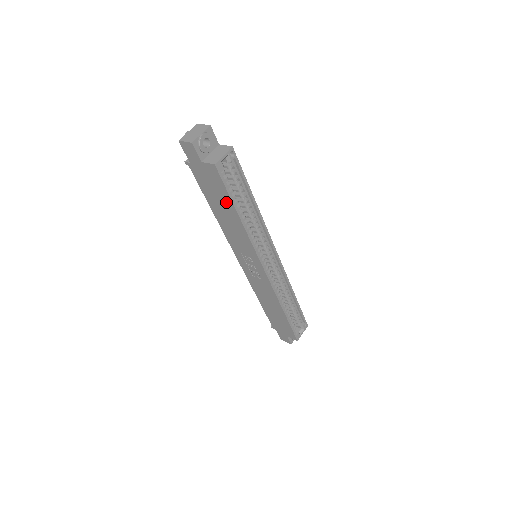
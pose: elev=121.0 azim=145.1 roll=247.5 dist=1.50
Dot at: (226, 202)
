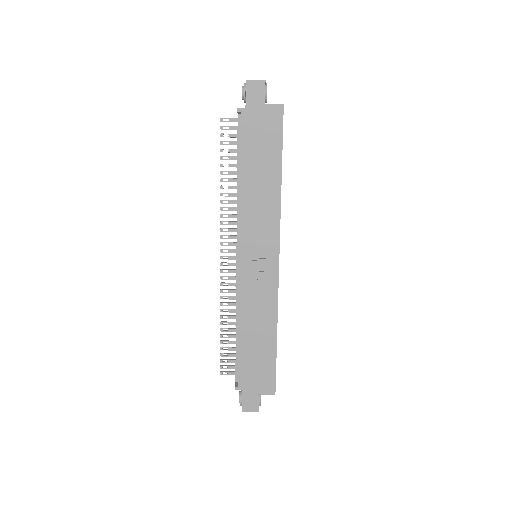
Dot at: (272, 156)
